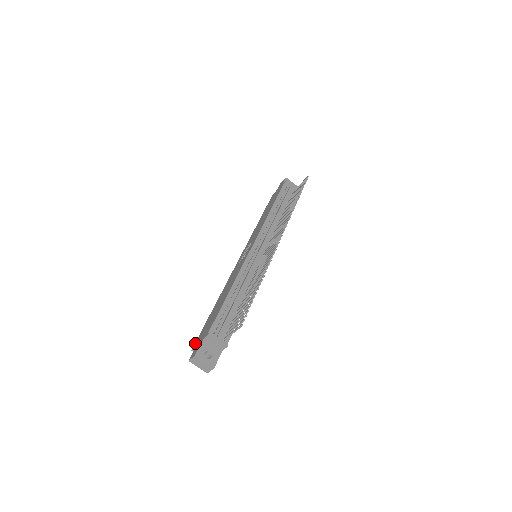
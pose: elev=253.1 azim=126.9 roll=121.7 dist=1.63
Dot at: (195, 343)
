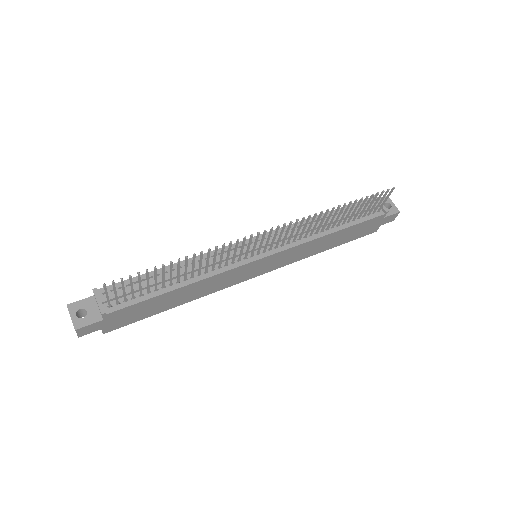
Dot at: occluded
